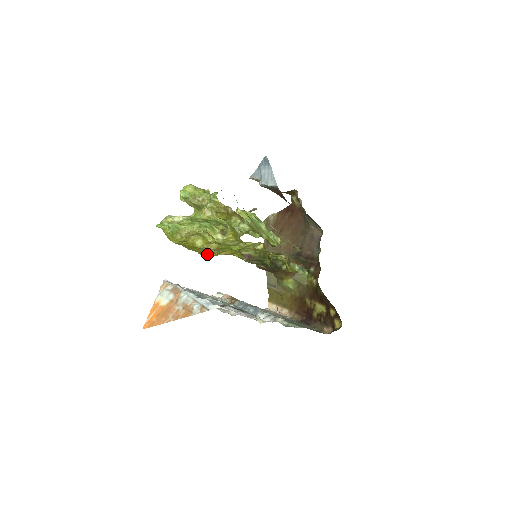
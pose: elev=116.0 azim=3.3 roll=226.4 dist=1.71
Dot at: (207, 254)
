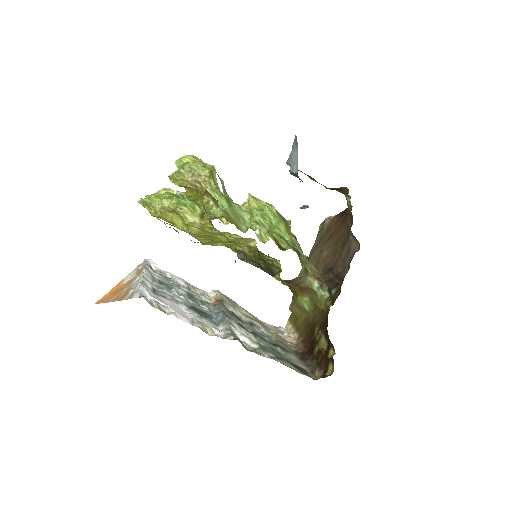
Dot at: occluded
